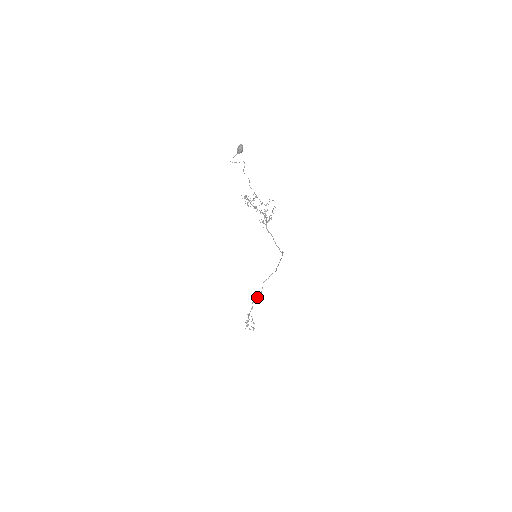
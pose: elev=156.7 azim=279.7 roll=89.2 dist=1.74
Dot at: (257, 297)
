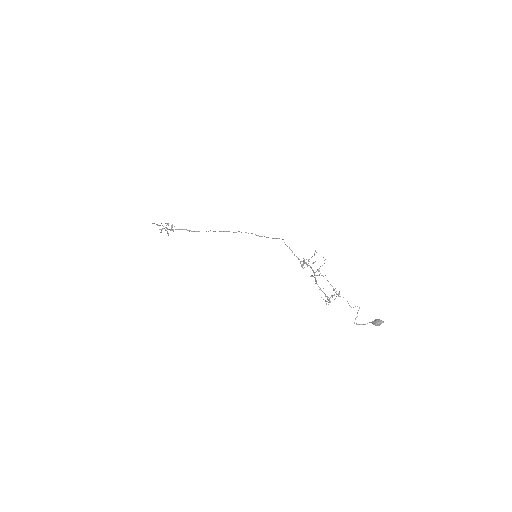
Dot at: occluded
